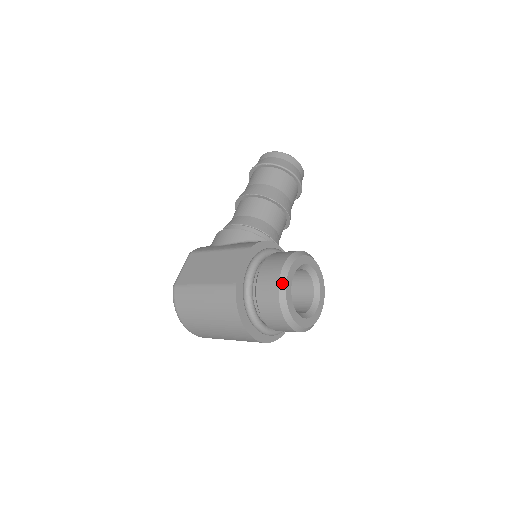
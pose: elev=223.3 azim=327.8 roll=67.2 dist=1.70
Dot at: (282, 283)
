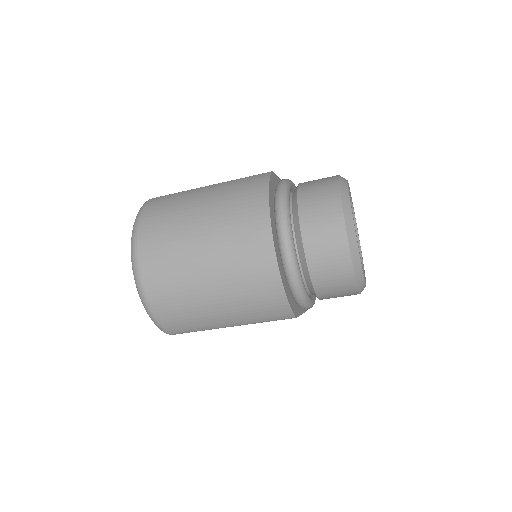
Dot at: (342, 178)
